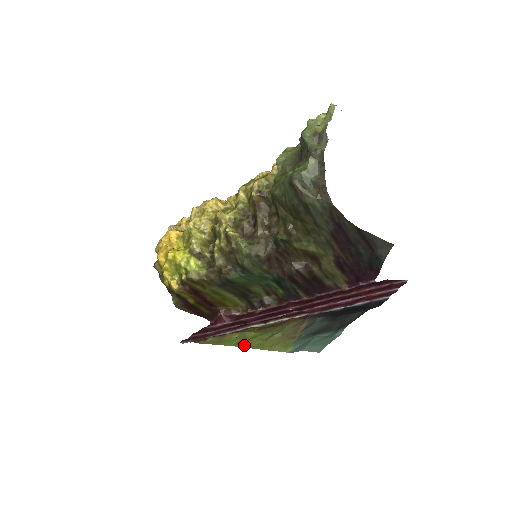
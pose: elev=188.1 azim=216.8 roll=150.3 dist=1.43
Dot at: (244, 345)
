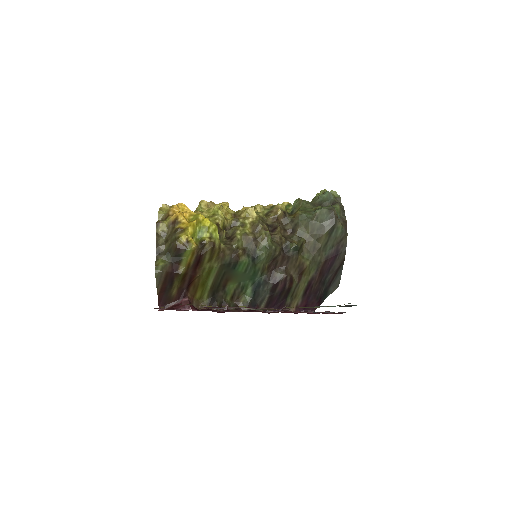
Dot at: occluded
